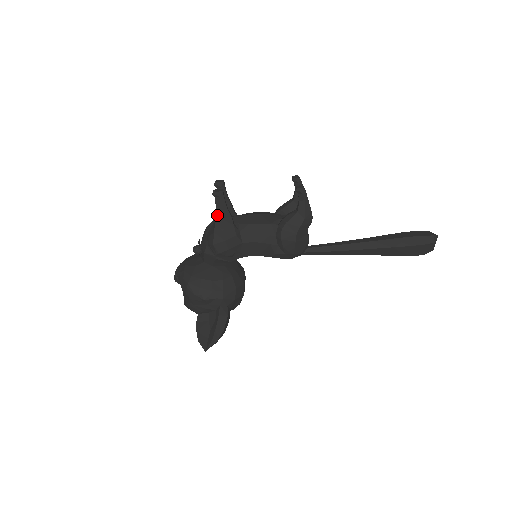
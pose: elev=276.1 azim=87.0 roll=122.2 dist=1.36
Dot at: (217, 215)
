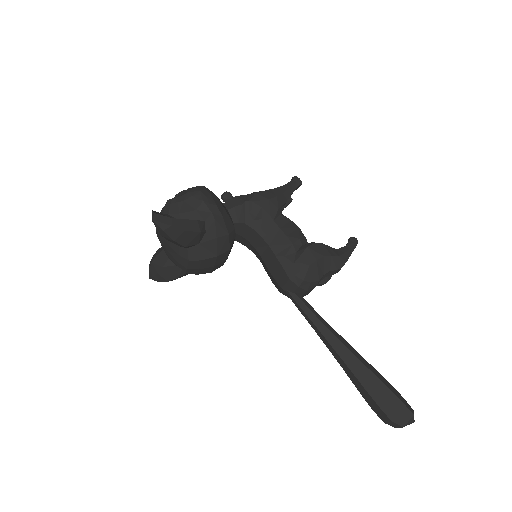
Dot at: (281, 187)
